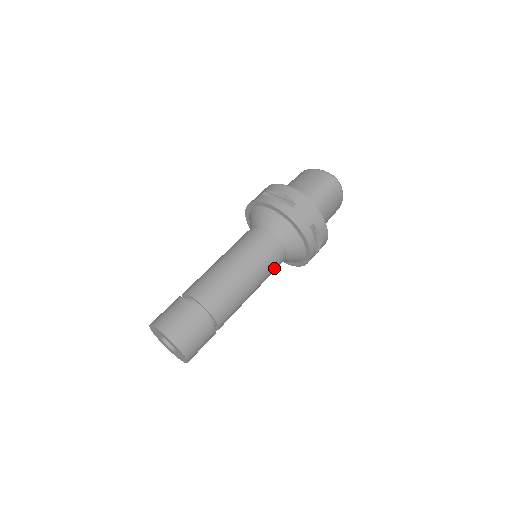
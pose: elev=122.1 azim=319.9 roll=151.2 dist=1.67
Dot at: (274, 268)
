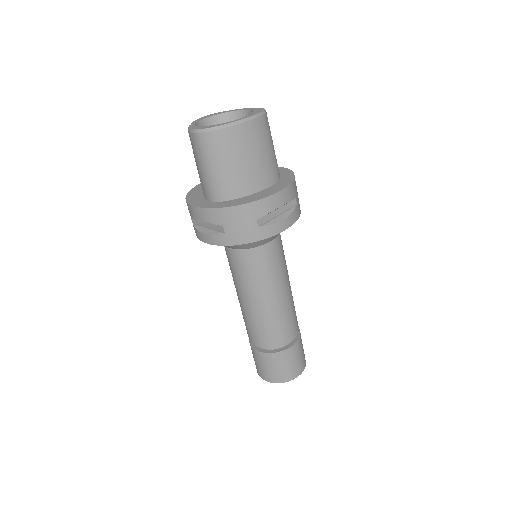
Dot at: occluded
